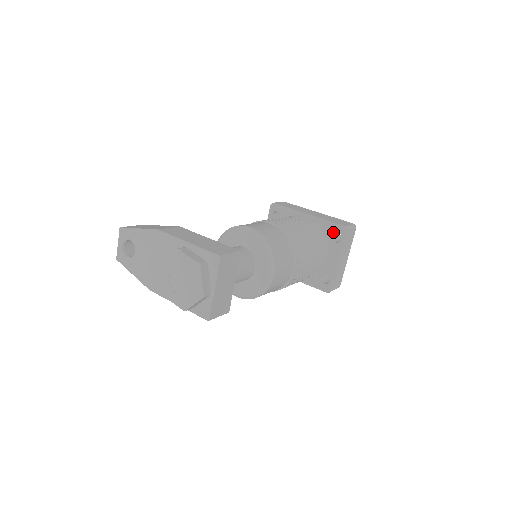
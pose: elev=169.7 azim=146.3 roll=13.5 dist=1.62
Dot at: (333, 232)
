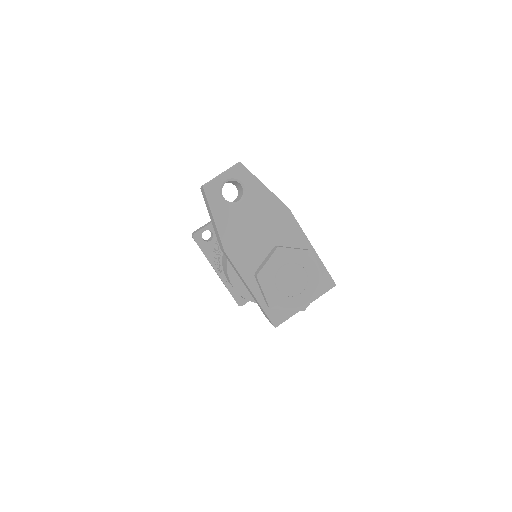
Dot at: occluded
